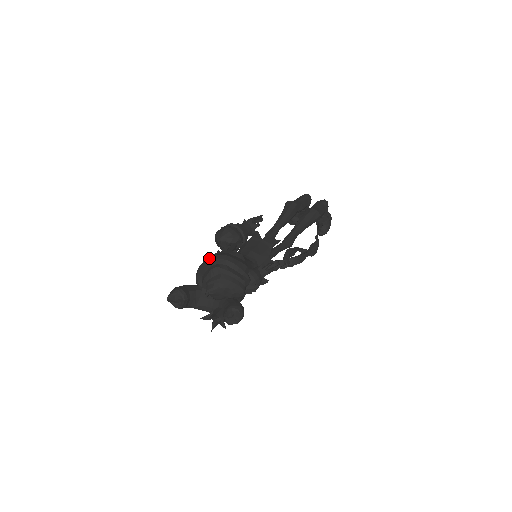
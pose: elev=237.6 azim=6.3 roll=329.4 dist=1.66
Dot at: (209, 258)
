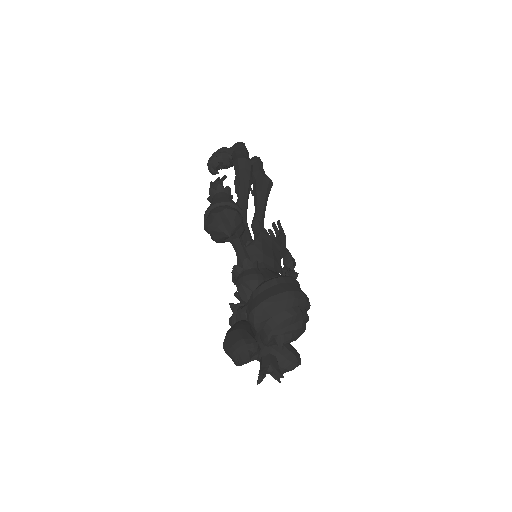
Dot at: (284, 294)
